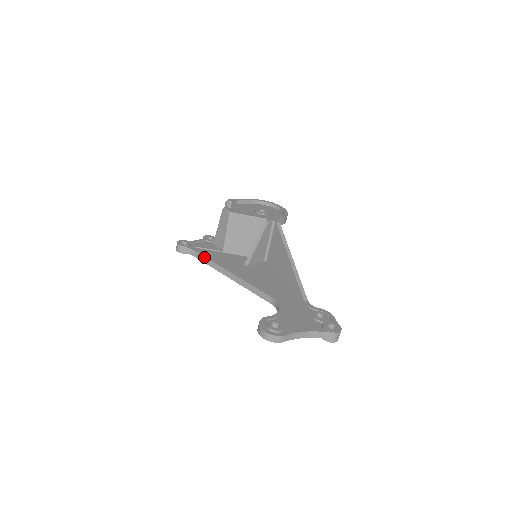
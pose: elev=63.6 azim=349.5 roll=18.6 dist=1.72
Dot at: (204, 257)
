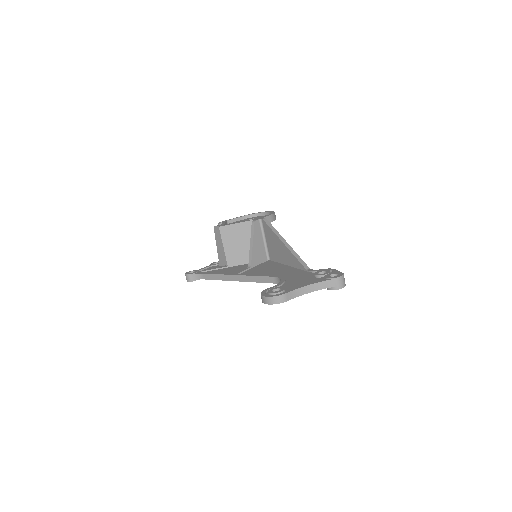
Dot at: (210, 275)
